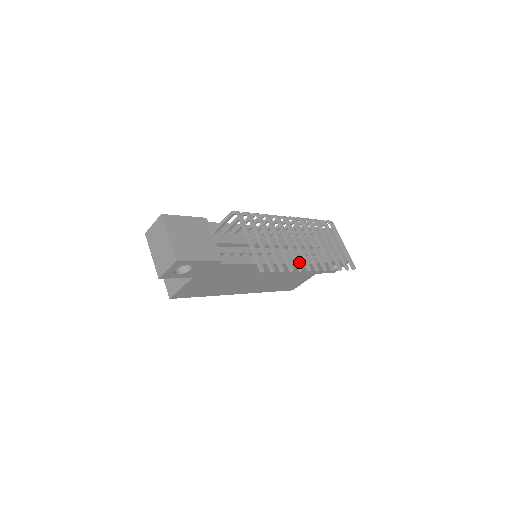
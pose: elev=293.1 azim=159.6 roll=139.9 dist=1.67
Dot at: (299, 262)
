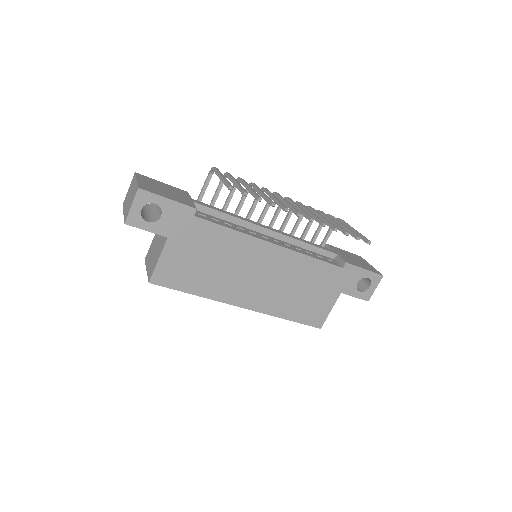
Dot at: (285, 206)
